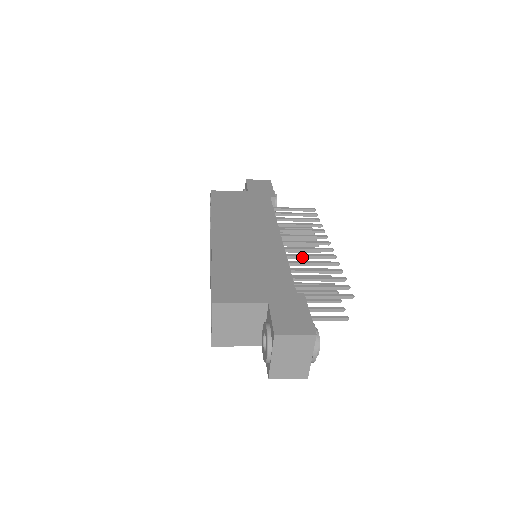
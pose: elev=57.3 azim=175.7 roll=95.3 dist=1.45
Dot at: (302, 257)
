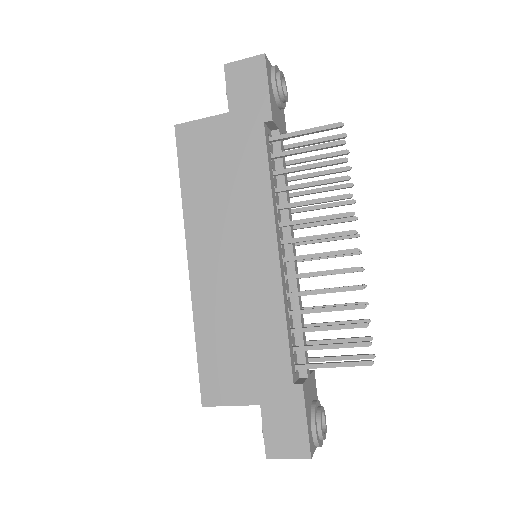
Dot at: (311, 276)
